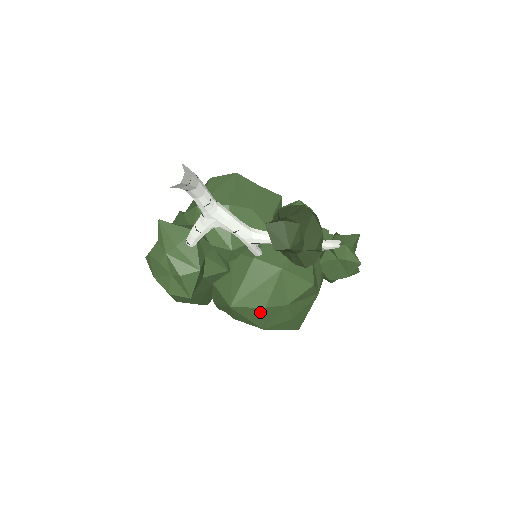
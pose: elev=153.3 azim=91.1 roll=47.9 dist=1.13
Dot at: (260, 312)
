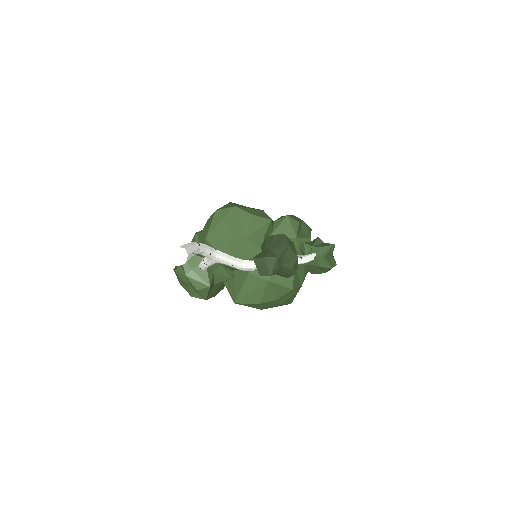
Dot at: (256, 305)
